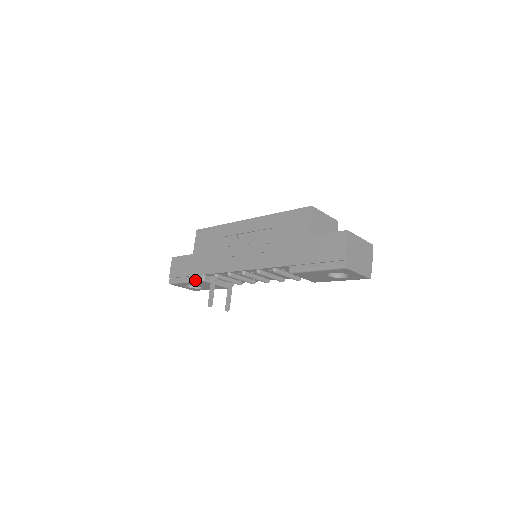
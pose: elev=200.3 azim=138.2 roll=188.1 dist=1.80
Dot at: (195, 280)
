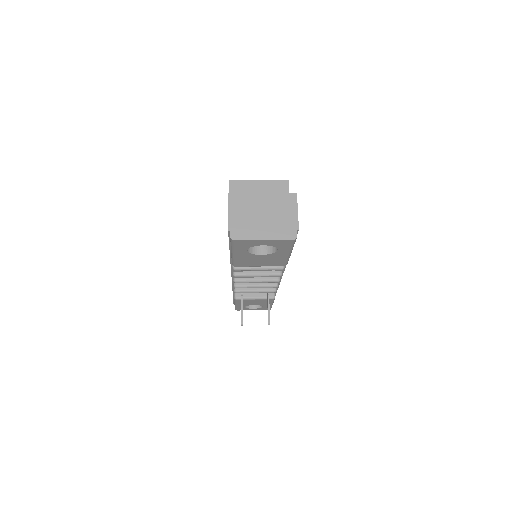
Dot at: (234, 300)
